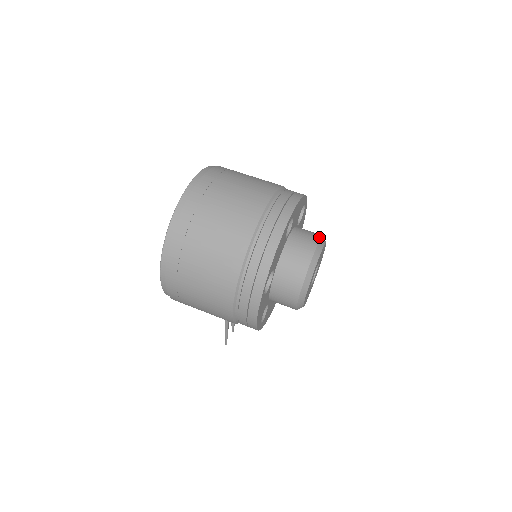
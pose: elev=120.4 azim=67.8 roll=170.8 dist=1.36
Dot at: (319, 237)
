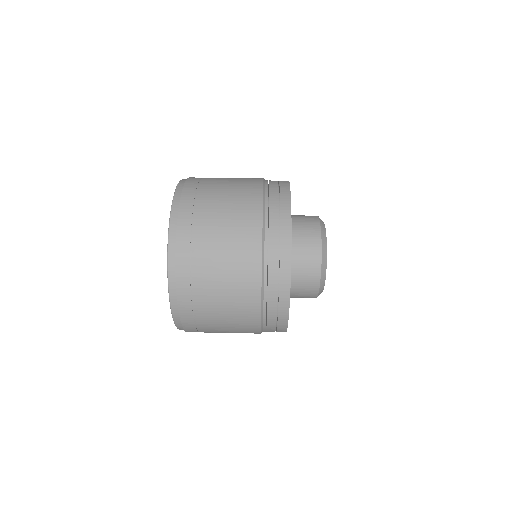
Dot at: (319, 238)
